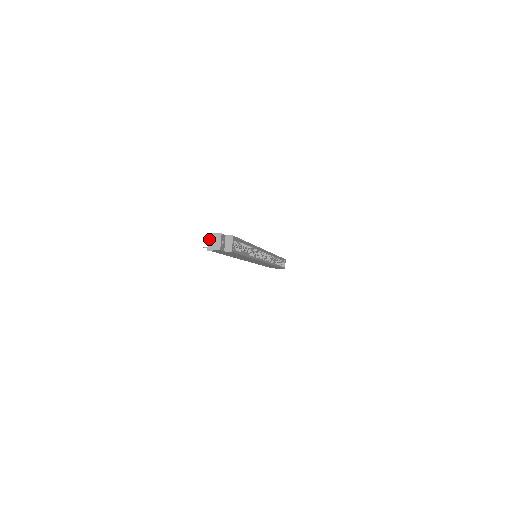
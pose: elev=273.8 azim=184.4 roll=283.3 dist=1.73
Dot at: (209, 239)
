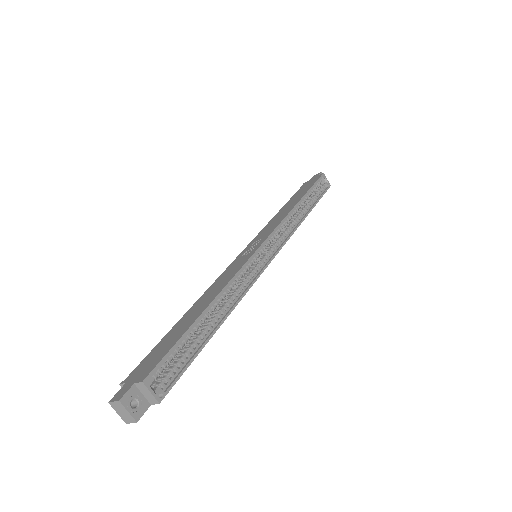
Dot at: occluded
